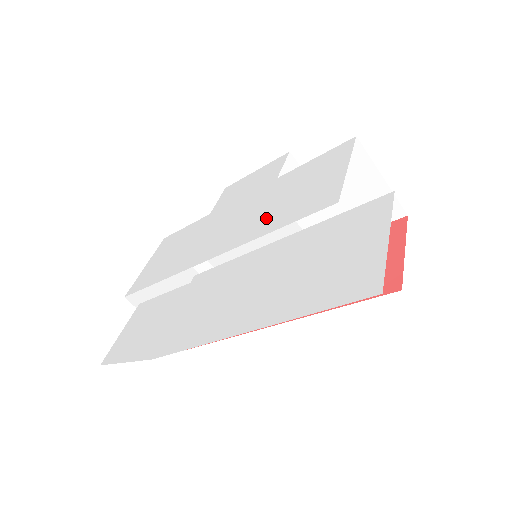
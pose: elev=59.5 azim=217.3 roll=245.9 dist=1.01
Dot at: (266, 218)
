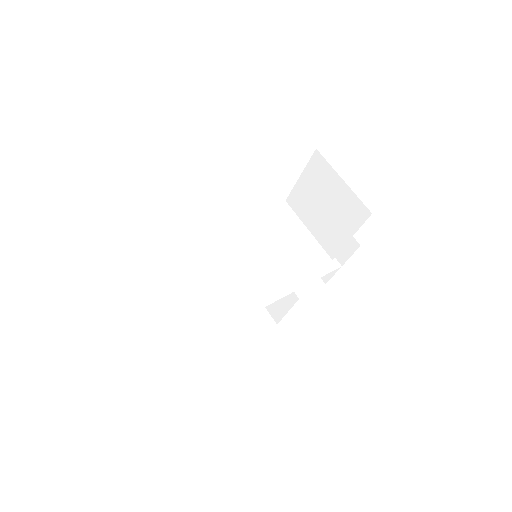
Dot at: occluded
